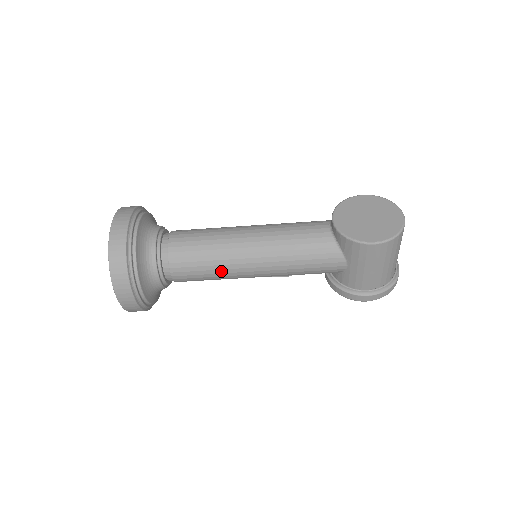
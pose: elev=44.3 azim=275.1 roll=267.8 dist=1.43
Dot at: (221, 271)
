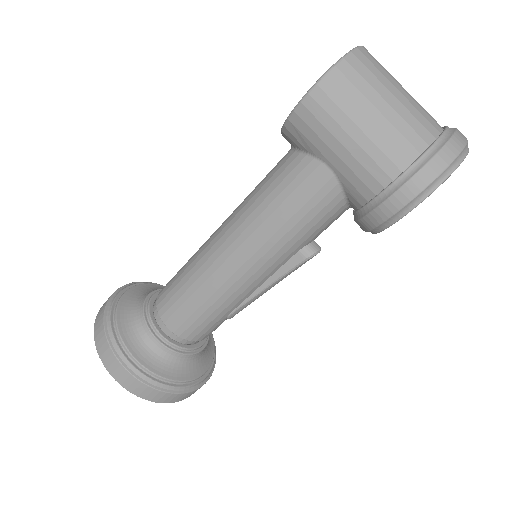
Dot at: (204, 287)
